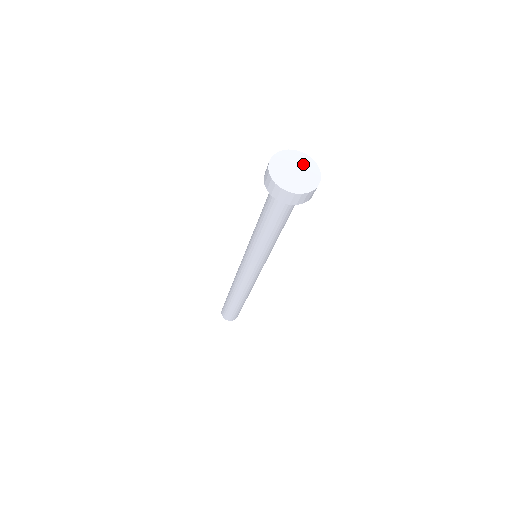
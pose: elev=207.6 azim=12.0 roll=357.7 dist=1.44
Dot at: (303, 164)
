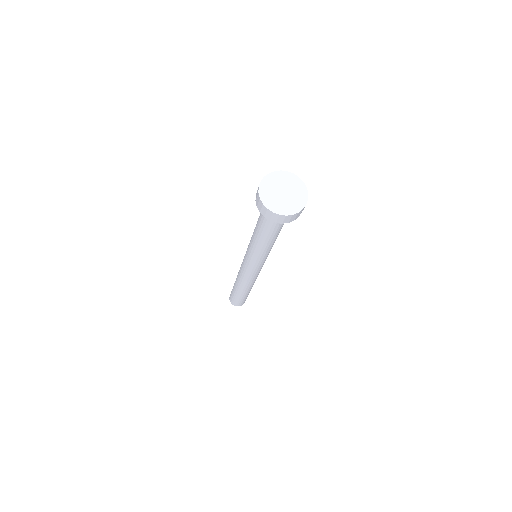
Dot at: (287, 182)
